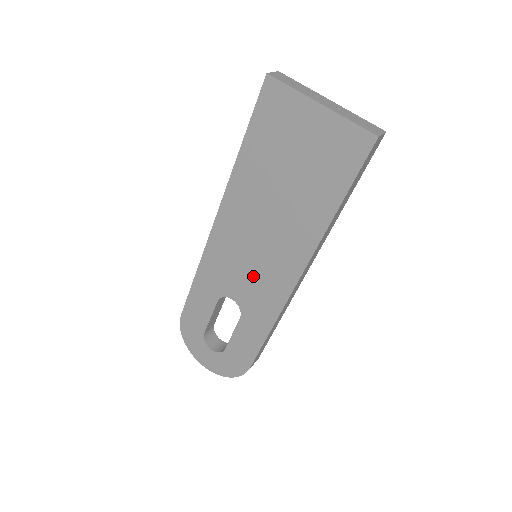
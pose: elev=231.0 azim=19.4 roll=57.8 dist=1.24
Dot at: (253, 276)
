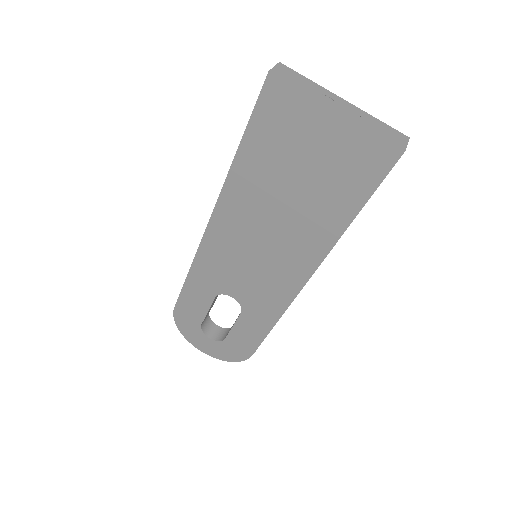
Dot at: (255, 277)
